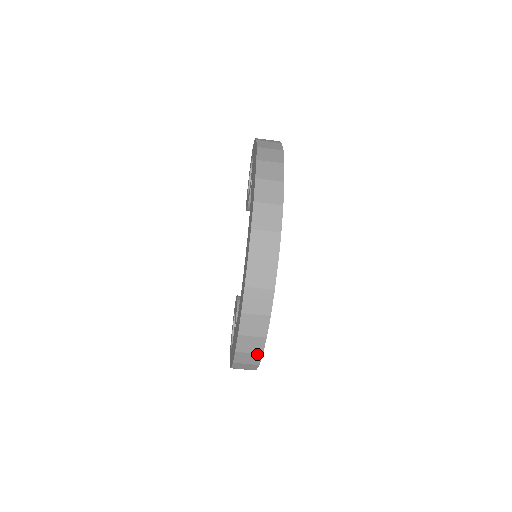
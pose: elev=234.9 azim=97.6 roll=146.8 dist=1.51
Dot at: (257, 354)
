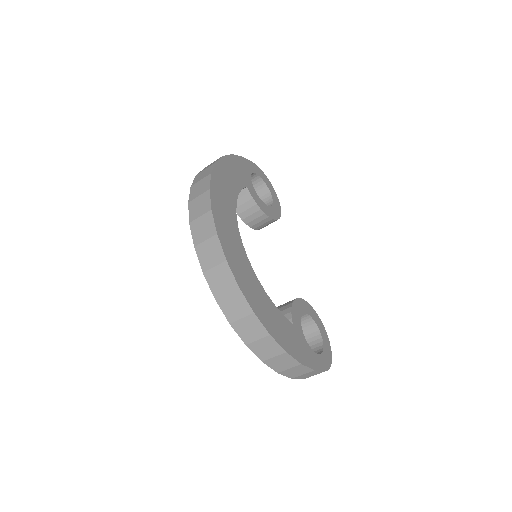
Dot at: (266, 338)
